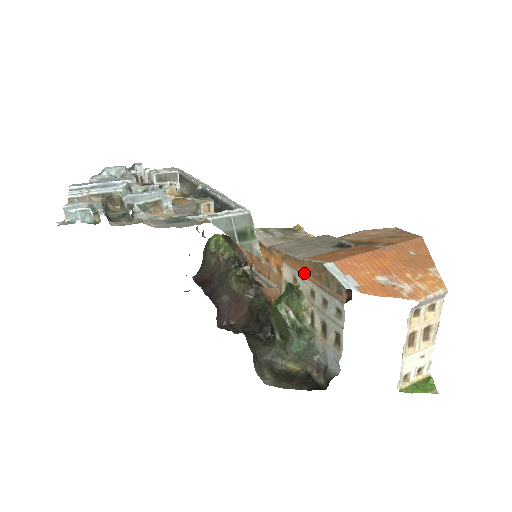
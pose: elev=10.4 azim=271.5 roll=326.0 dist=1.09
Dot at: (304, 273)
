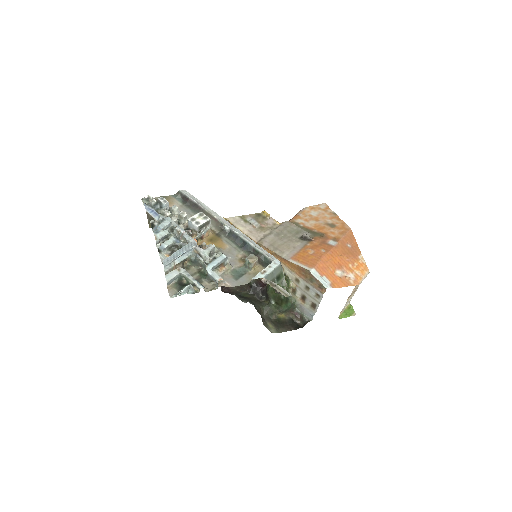
Dot at: (292, 269)
